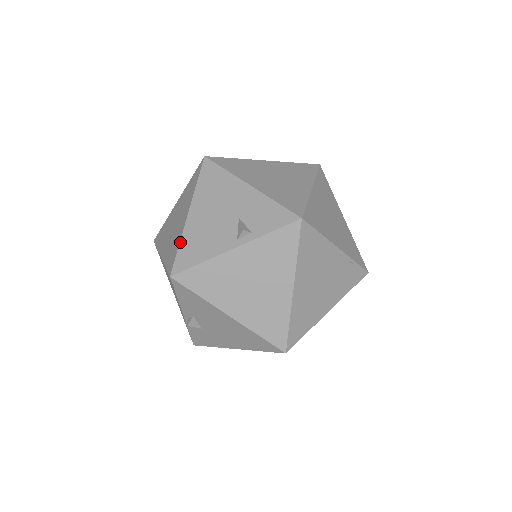
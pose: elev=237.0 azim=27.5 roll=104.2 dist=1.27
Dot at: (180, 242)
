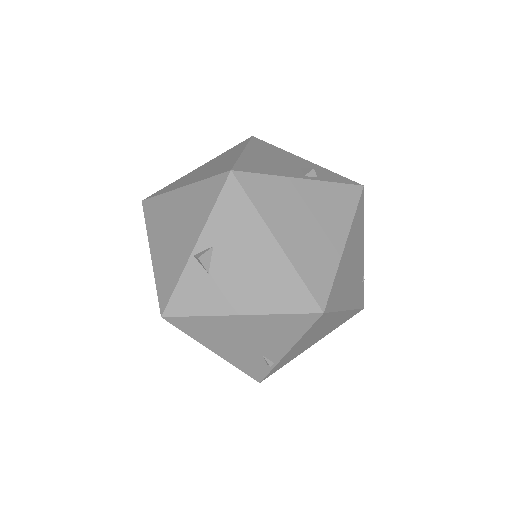
Dot at: (239, 159)
